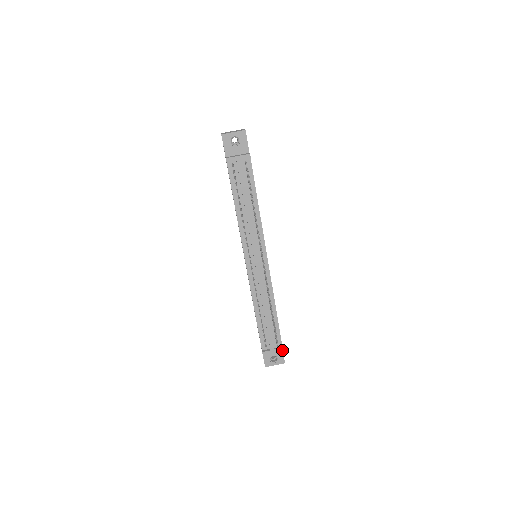
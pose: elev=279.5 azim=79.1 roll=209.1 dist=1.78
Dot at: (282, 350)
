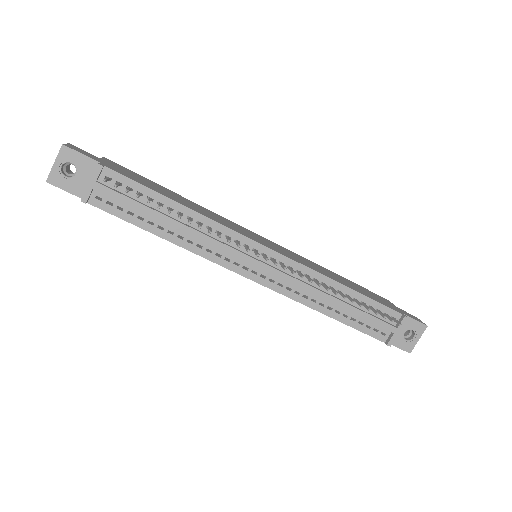
Dot at: occluded
